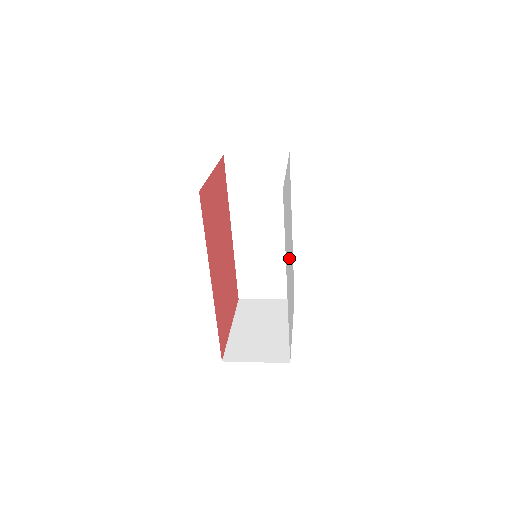
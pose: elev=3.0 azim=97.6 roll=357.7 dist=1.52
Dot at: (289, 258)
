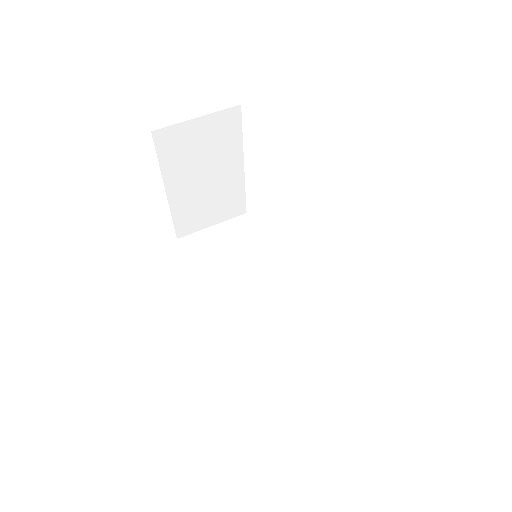
Dot at: occluded
